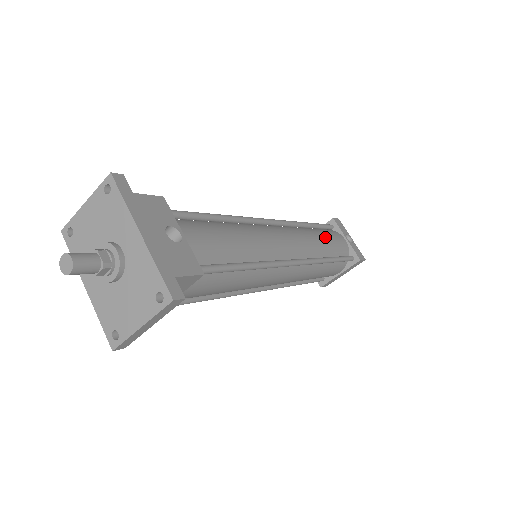
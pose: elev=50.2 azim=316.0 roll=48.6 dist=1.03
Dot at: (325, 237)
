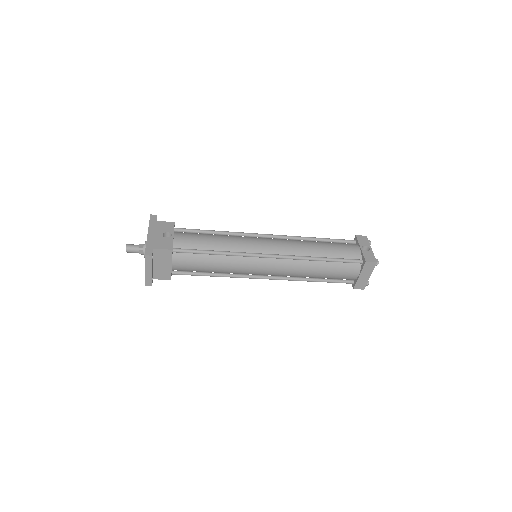
Dot at: (326, 245)
